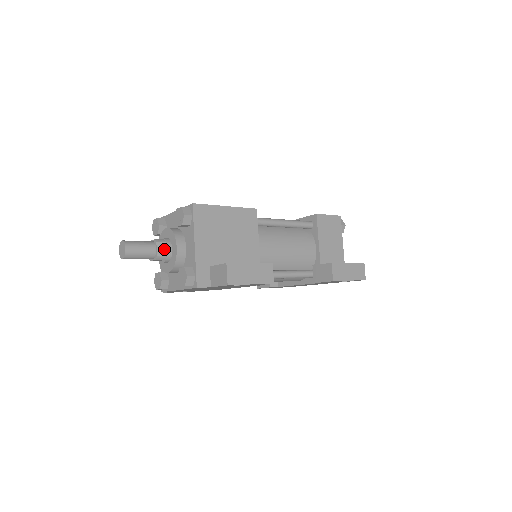
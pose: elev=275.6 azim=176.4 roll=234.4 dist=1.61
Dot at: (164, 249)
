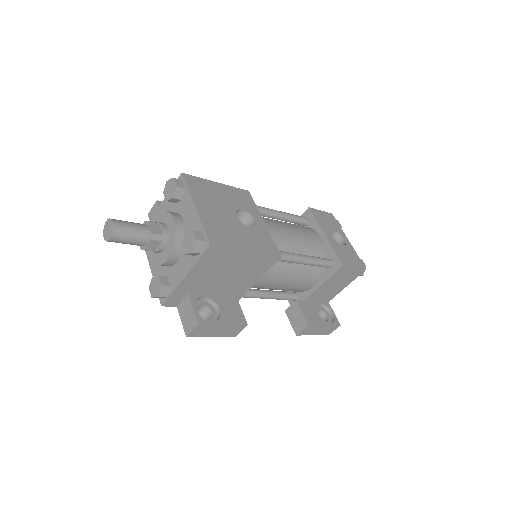
Dot at: (156, 246)
